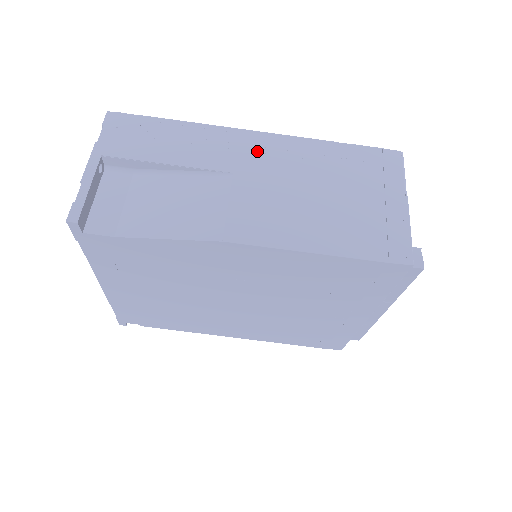
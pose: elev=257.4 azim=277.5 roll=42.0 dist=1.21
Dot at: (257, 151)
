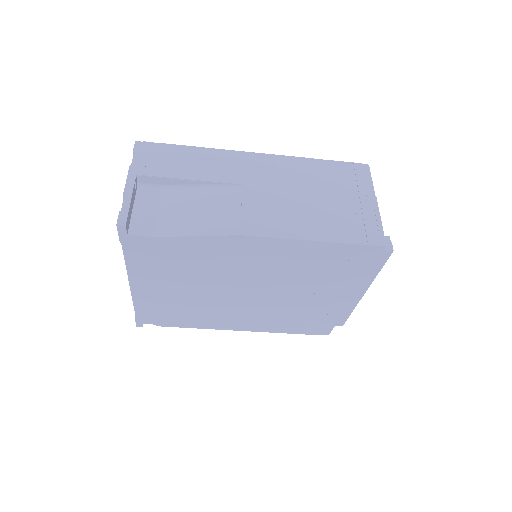
Dot at: (258, 168)
